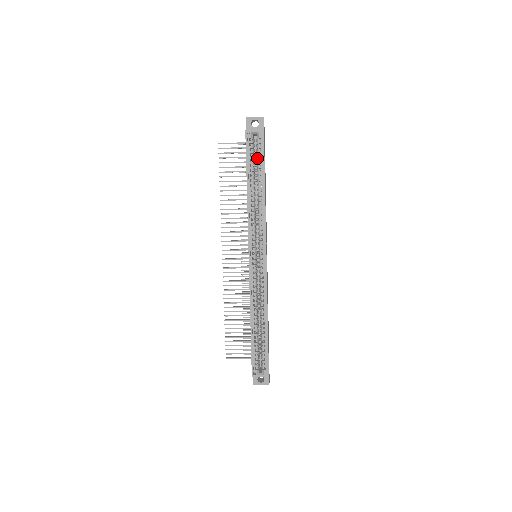
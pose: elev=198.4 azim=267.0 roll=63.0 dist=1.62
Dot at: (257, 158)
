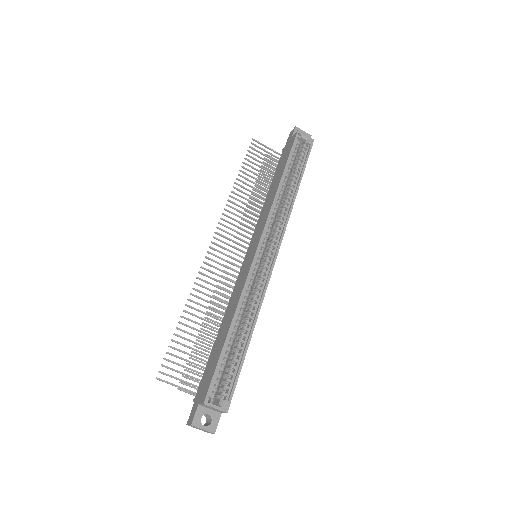
Dot at: (299, 159)
